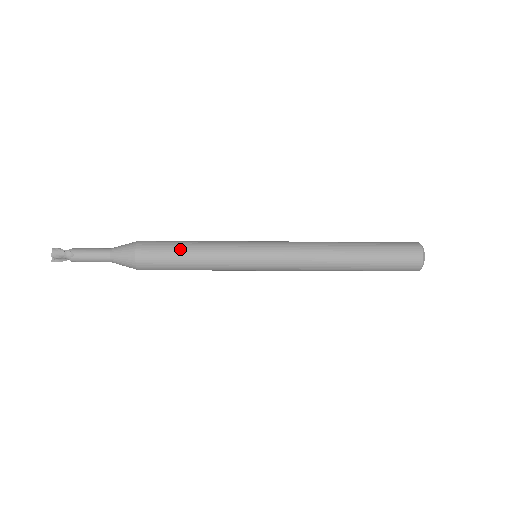
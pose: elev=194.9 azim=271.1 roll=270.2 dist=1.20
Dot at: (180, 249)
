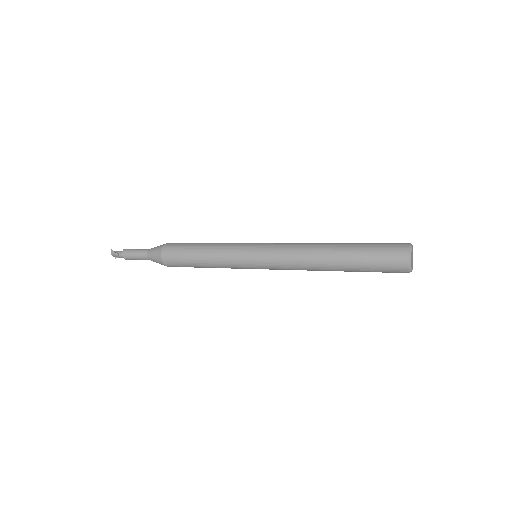
Dot at: (193, 260)
